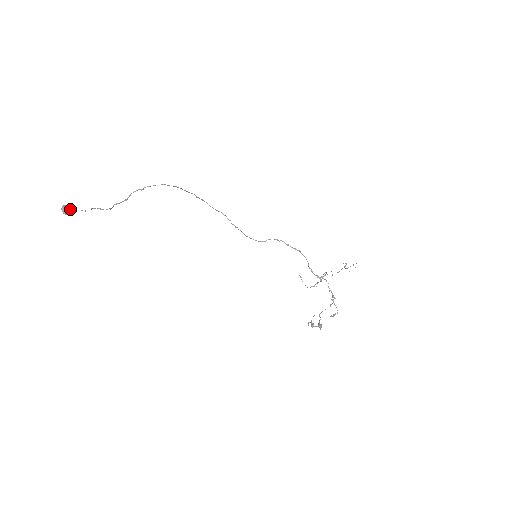
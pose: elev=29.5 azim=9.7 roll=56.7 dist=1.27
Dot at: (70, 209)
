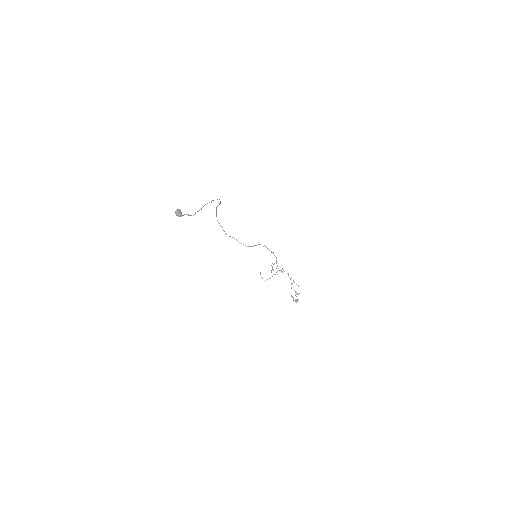
Dot at: (181, 213)
